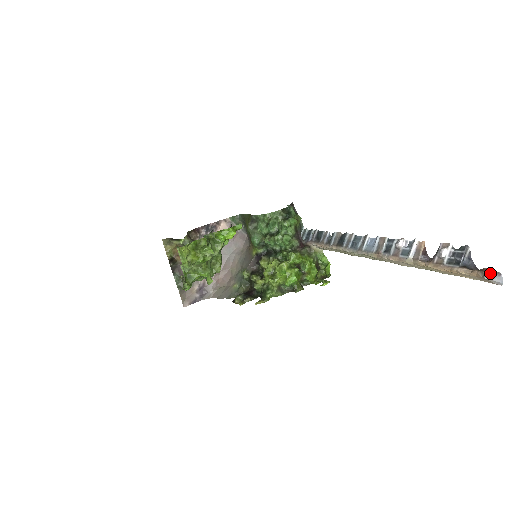
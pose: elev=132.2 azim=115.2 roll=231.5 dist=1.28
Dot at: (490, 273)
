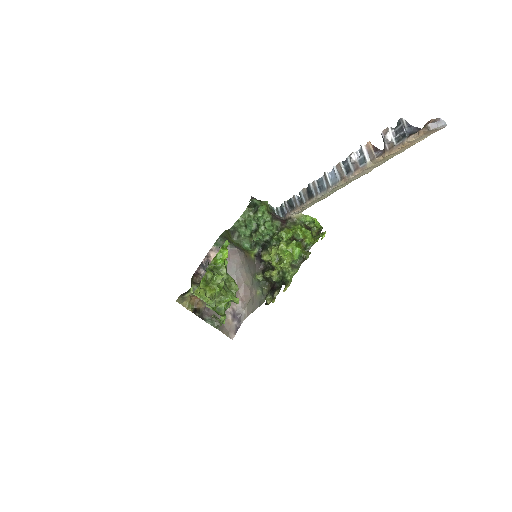
Dot at: (431, 124)
